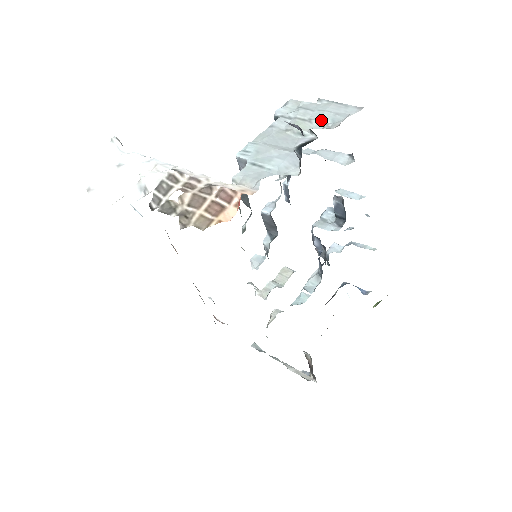
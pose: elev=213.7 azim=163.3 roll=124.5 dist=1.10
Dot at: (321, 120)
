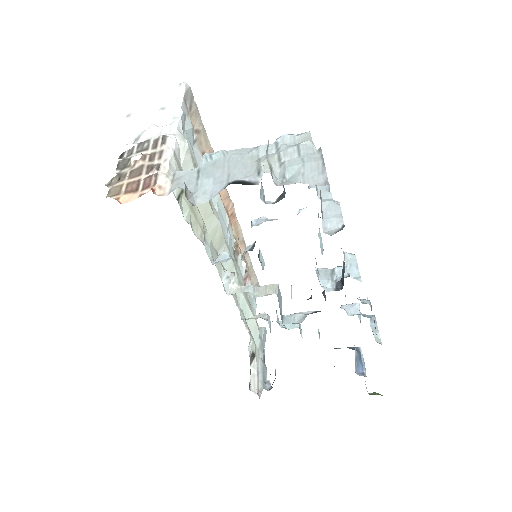
Dot at: (286, 170)
